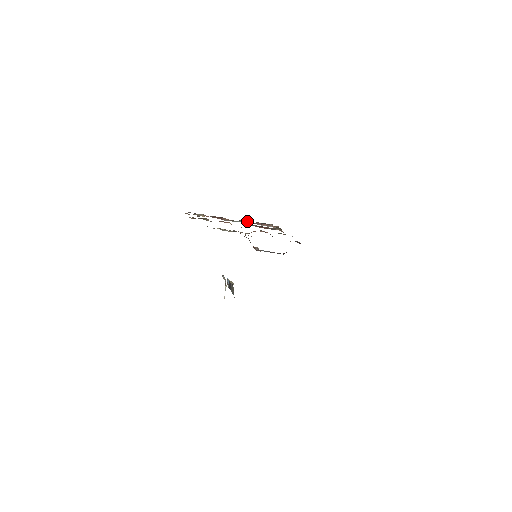
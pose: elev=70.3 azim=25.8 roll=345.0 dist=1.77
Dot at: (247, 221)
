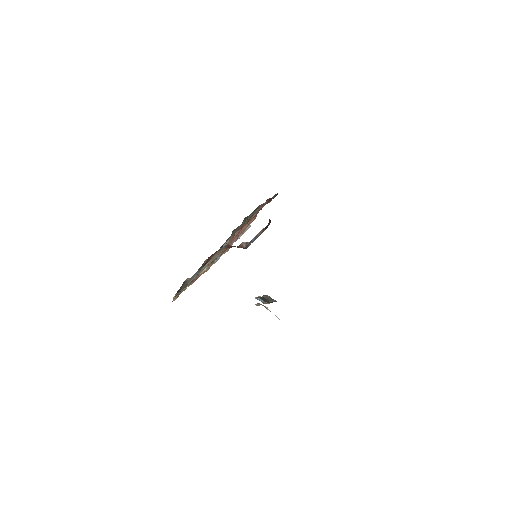
Dot at: occluded
